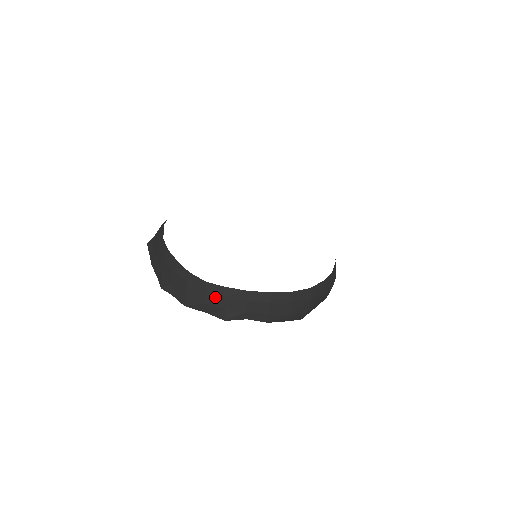
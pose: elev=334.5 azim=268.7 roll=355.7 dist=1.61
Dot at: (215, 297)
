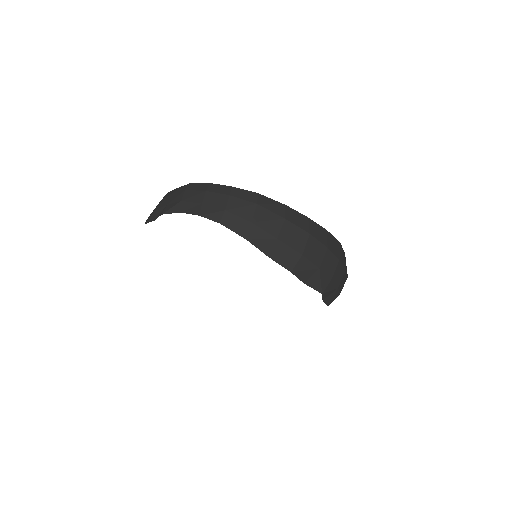
Dot at: (166, 199)
